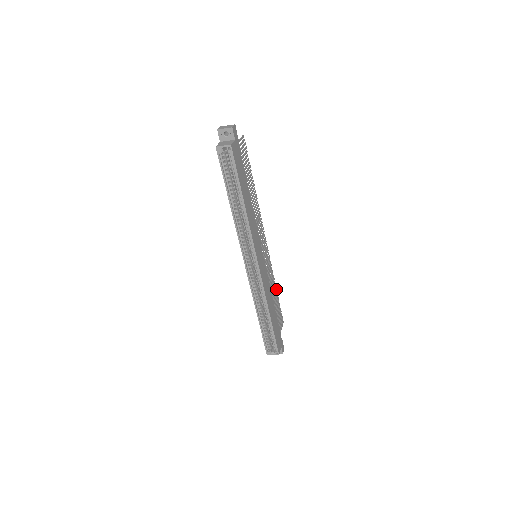
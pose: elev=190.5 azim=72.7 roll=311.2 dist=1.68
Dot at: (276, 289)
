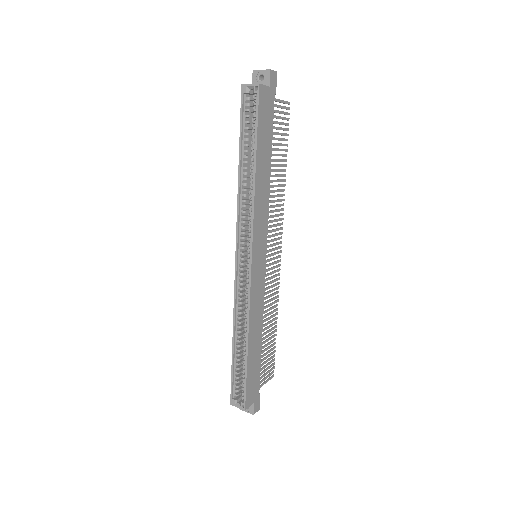
Dot at: occluded
